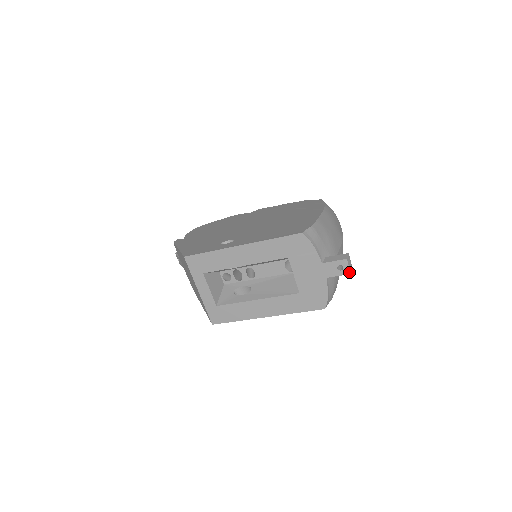
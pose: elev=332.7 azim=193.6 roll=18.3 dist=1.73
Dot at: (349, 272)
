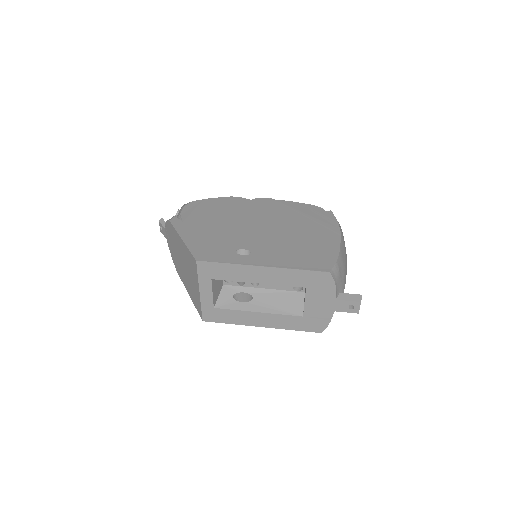
Dot at: (358, 312)
